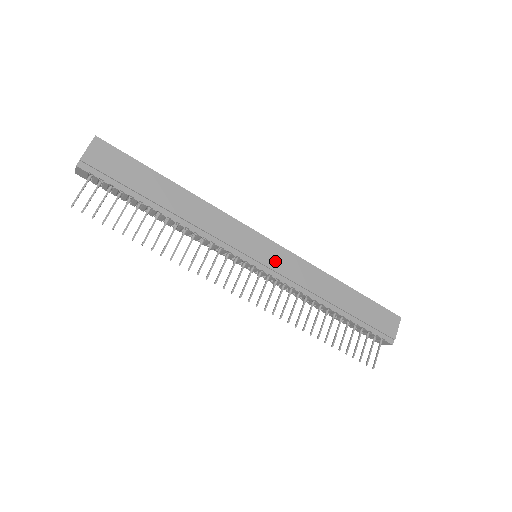
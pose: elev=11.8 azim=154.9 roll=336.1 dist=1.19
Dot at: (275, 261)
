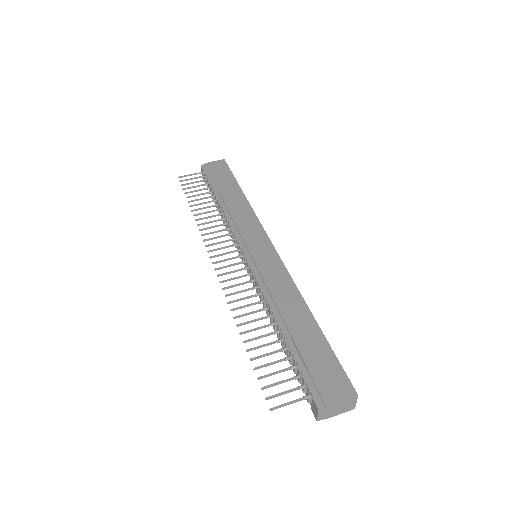
Dot at: (263, 260)
